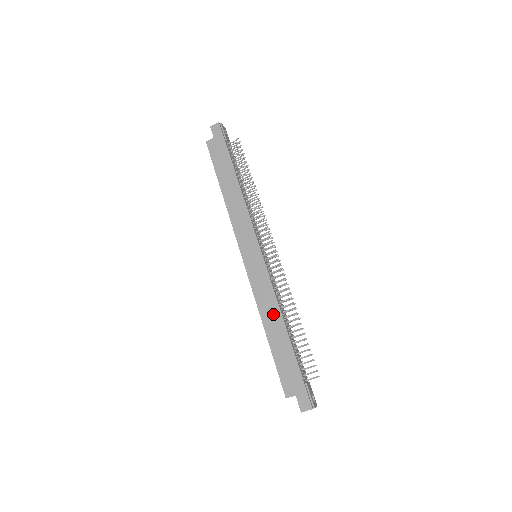
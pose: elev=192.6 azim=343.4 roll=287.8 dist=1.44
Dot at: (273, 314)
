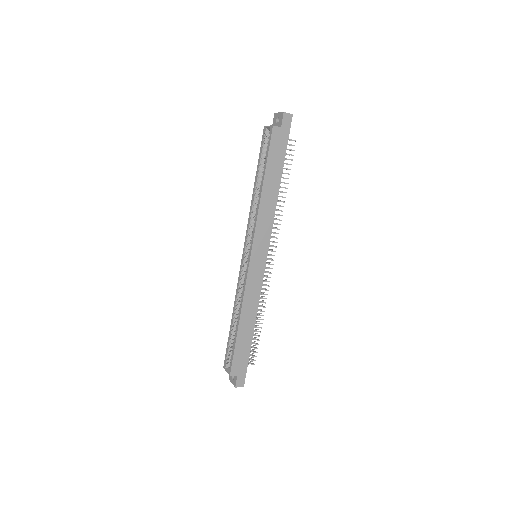
Dot at: (251, 313)
